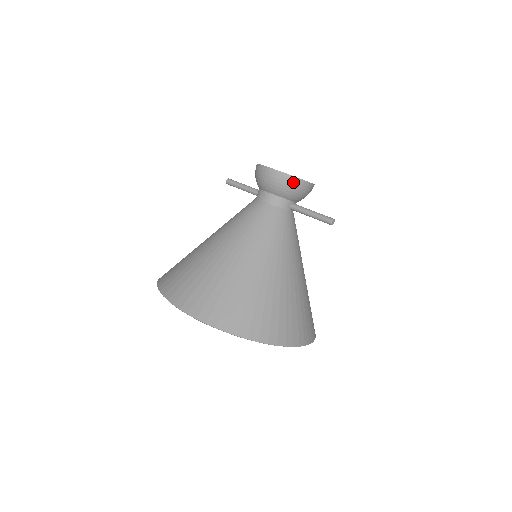
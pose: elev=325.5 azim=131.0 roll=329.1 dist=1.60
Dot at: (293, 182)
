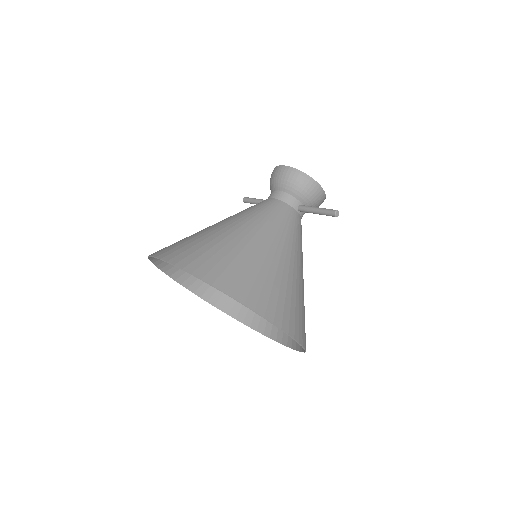
Dot at: (303, 178)
